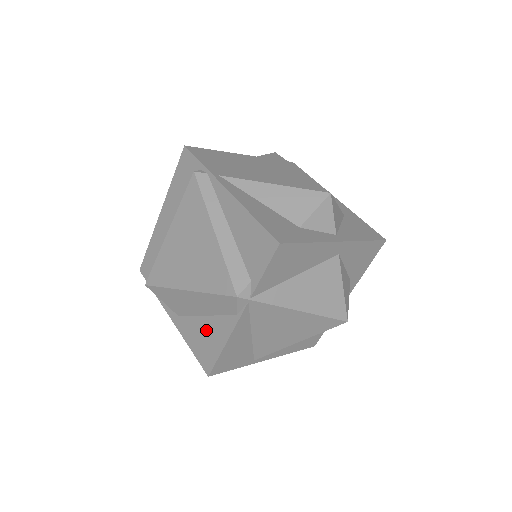
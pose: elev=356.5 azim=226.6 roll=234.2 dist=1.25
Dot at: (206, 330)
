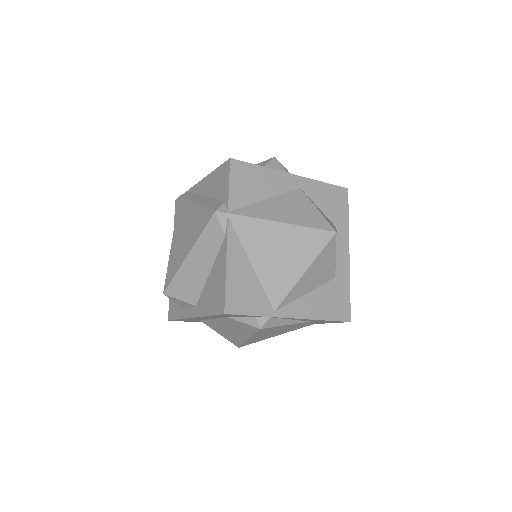
Dot at: (213, 281)
